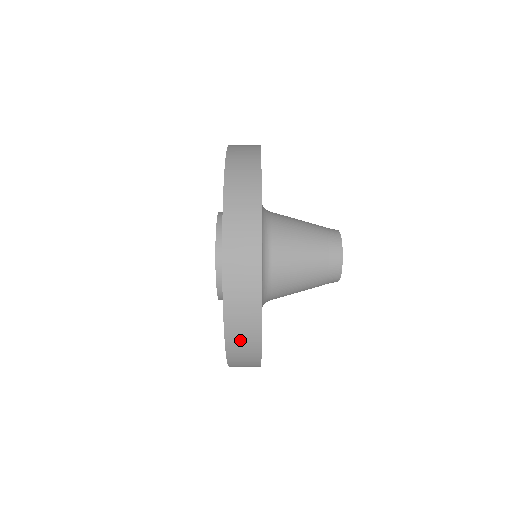
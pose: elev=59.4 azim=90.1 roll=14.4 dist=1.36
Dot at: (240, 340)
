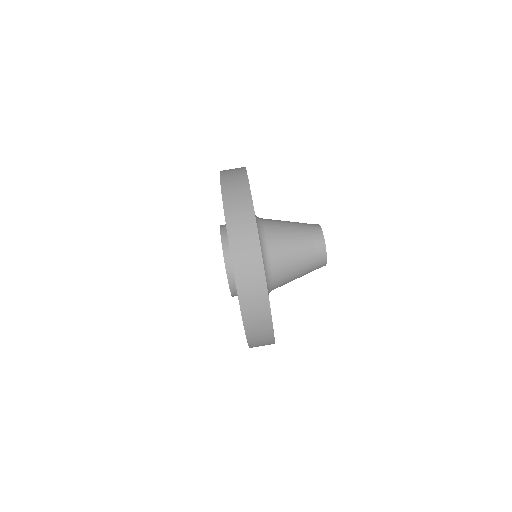
Dot at: (245, 265)
